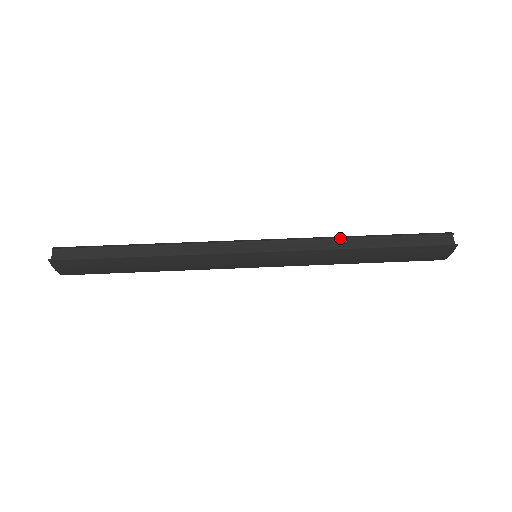
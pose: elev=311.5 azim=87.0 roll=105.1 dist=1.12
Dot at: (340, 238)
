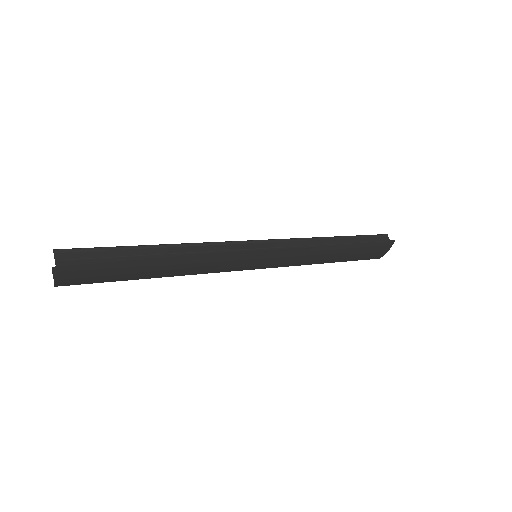
Dot at: (319, 238)
